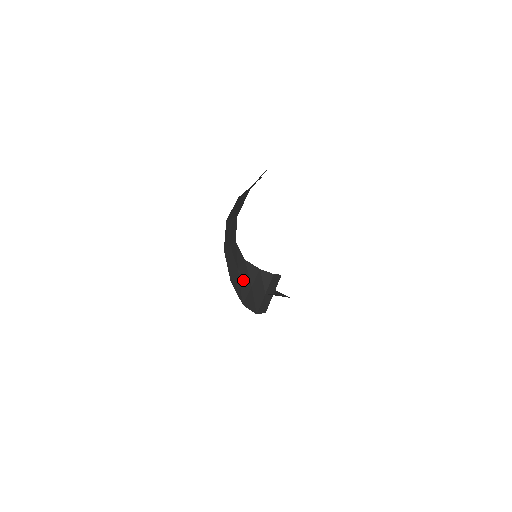
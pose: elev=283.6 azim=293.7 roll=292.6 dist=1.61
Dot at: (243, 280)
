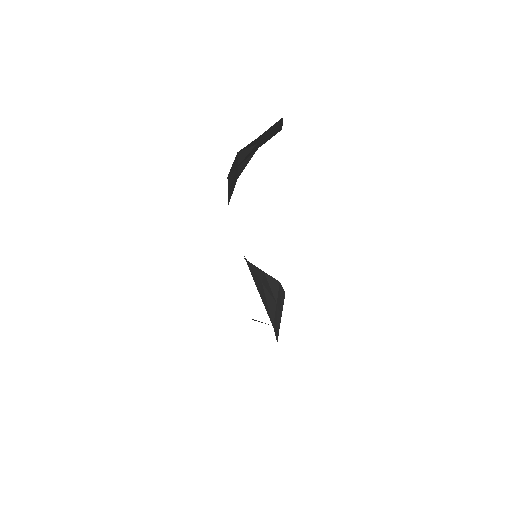
Dot at: (251, 270)
